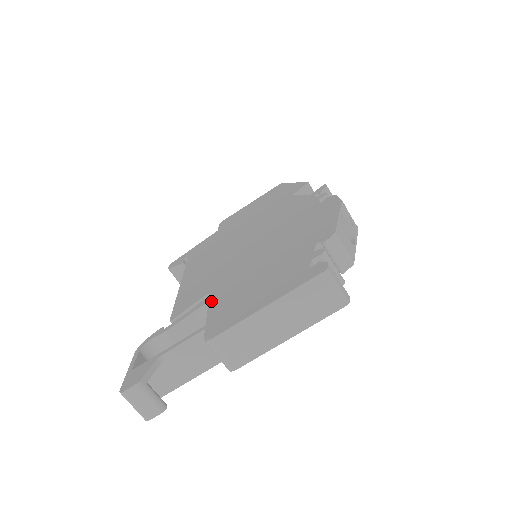
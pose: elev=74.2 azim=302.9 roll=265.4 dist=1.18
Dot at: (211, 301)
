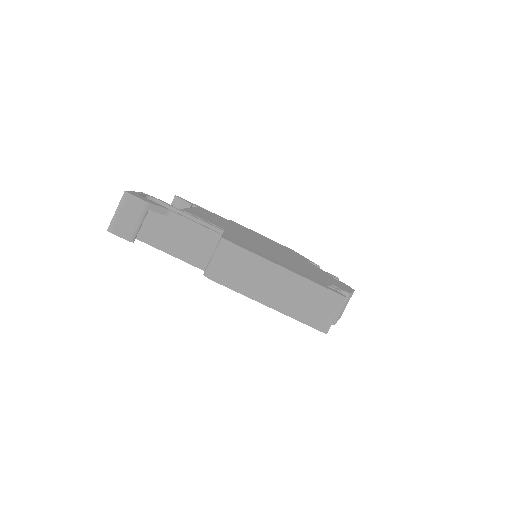
Dot at: (227, 232)
